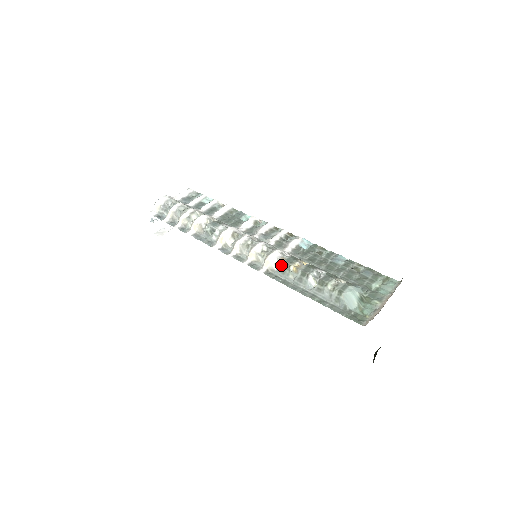
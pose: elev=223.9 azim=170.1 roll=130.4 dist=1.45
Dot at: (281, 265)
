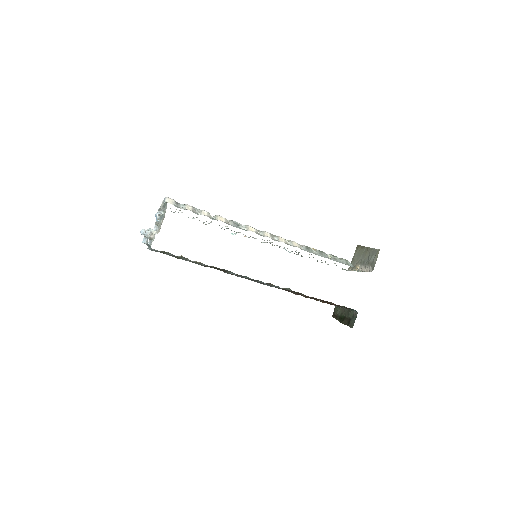
Dot at: (304, 246)
